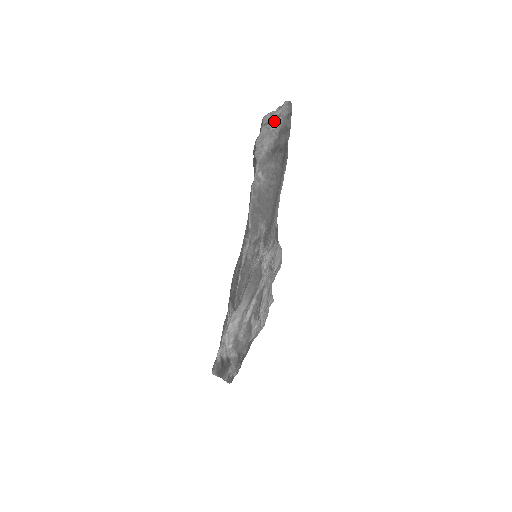
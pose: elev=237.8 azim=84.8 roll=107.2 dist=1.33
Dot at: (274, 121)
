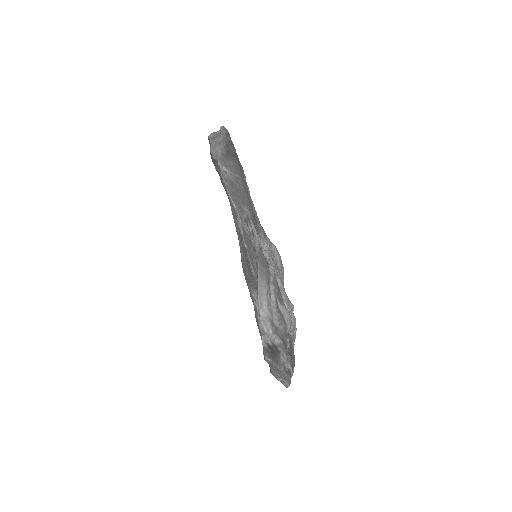
Dot at: (218, 137)
